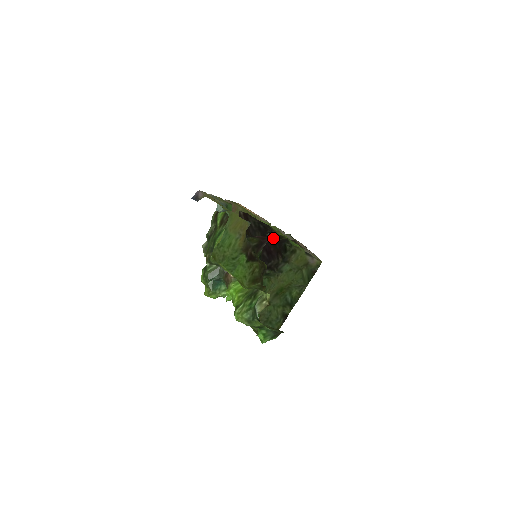
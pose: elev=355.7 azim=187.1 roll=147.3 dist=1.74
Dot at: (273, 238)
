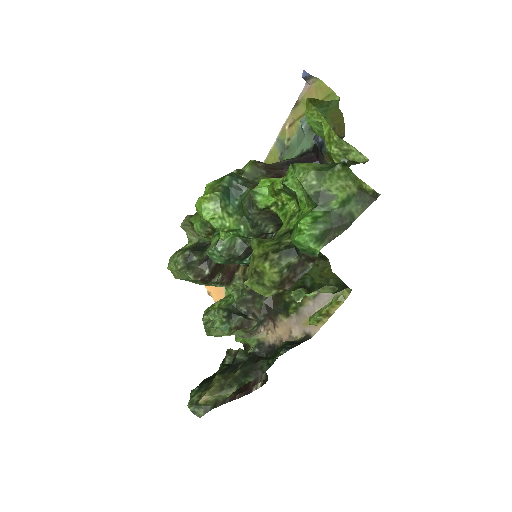
Dot at: occluded
